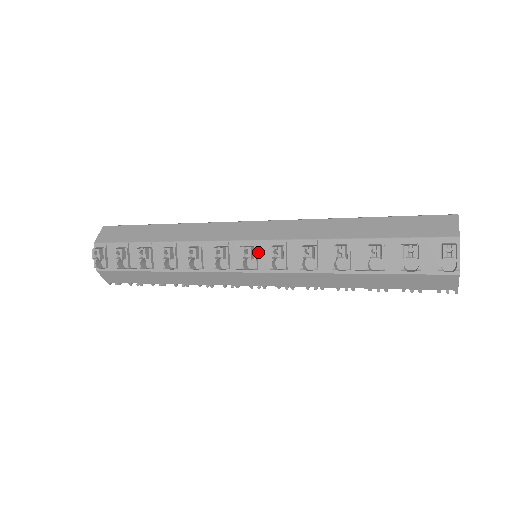
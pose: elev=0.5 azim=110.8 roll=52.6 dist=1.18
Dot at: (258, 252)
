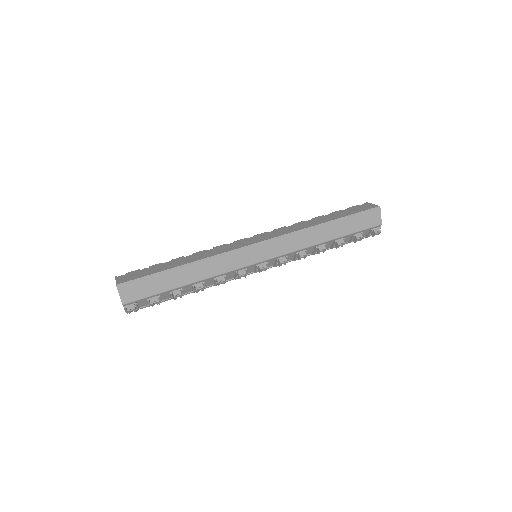
Dot at: (267, 263)
